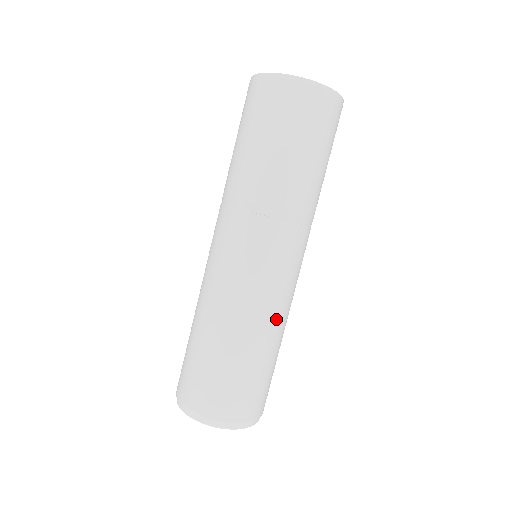
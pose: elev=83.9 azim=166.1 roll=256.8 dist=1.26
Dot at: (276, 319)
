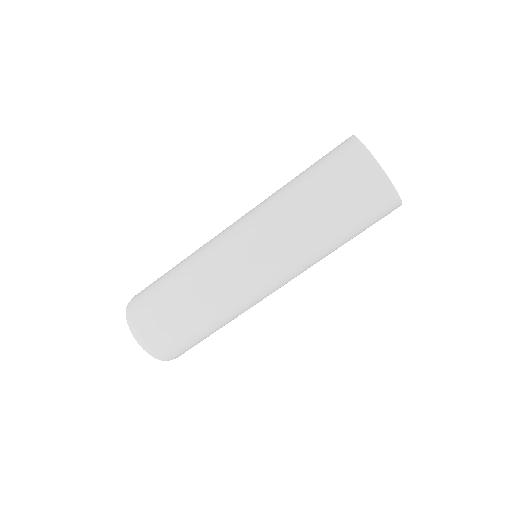
Dot at: occluded
